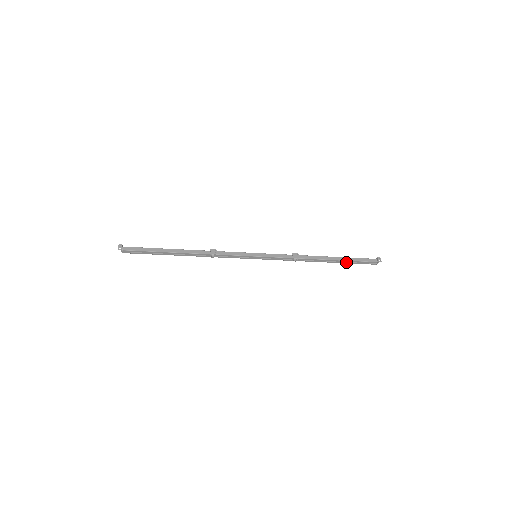
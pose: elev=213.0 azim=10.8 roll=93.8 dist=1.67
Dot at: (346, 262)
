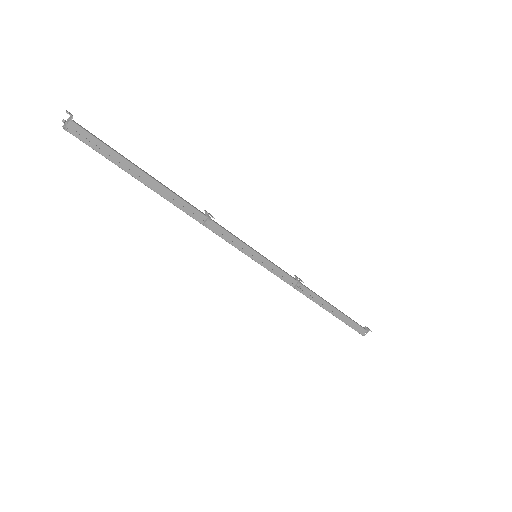
Dot at: (341, 317)
